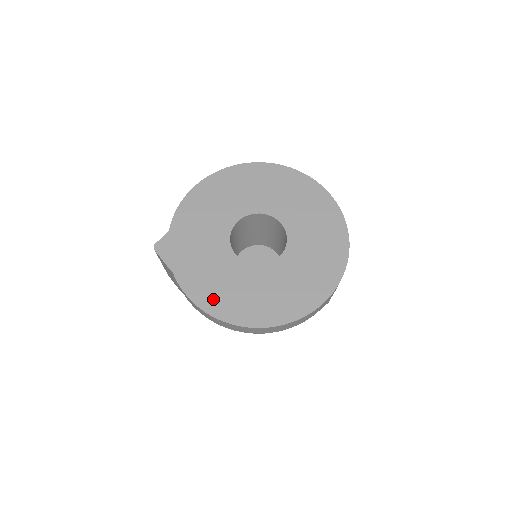
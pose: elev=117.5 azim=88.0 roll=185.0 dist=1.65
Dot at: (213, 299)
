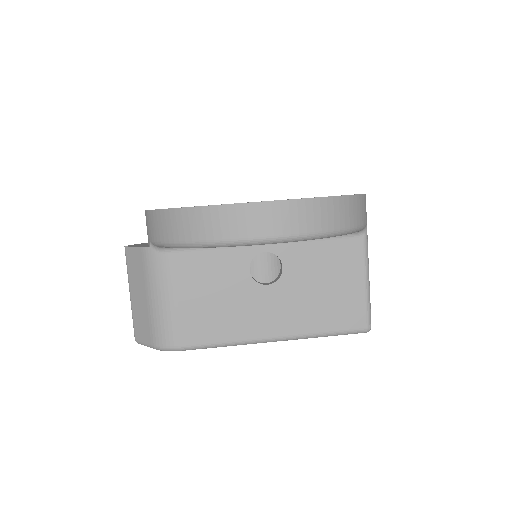
Dot at: occluded
